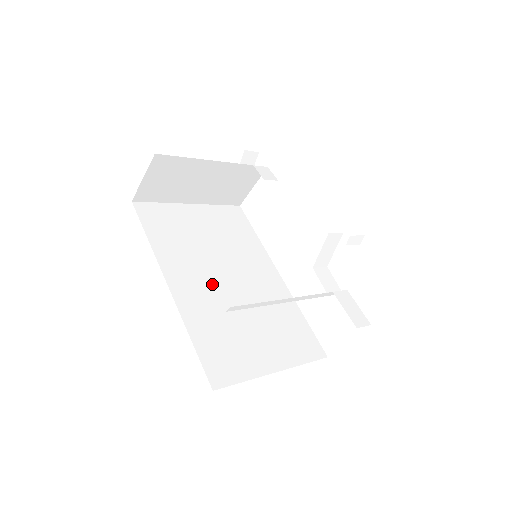
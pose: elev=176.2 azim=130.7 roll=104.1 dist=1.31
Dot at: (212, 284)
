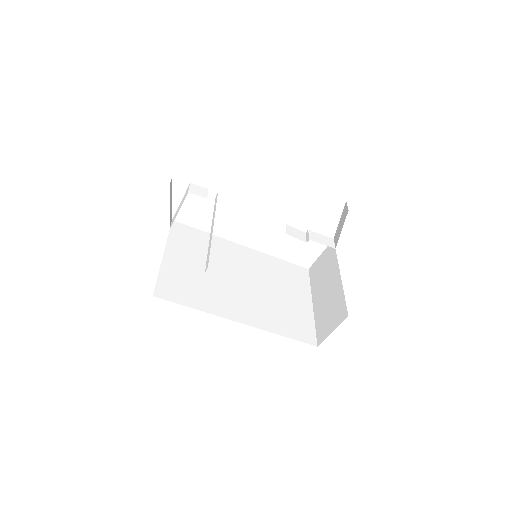
Dot at: (244, 295)
